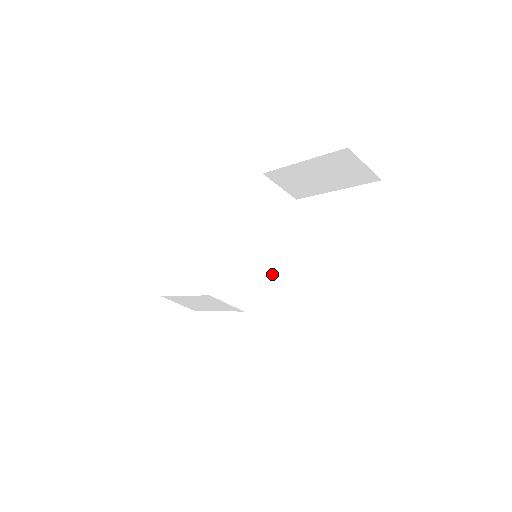
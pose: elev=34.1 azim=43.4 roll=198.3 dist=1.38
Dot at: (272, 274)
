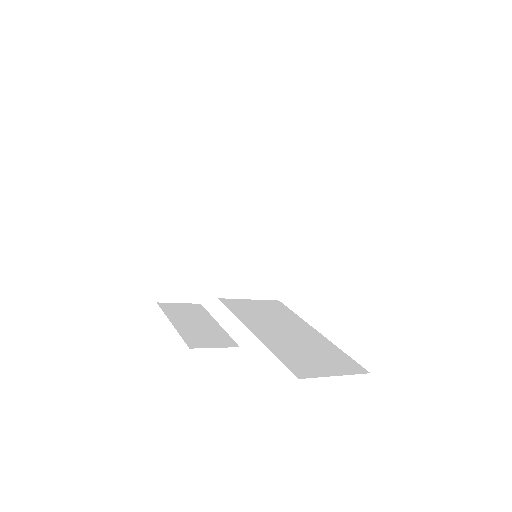
Dot at: (276, 283)
